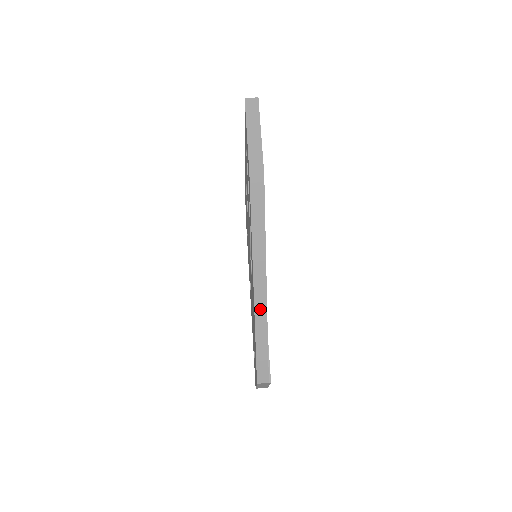
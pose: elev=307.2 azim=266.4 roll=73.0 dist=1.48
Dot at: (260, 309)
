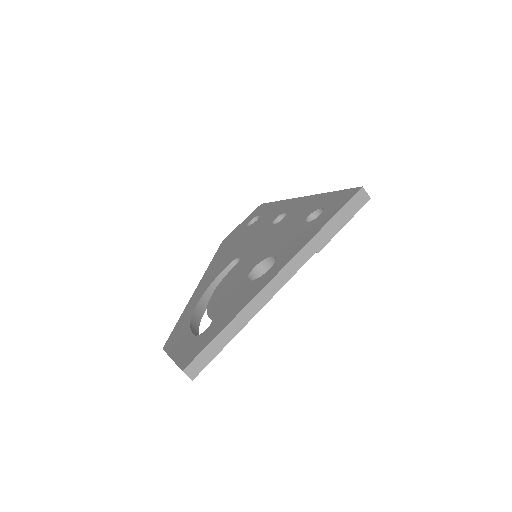
Dot at: occluded
